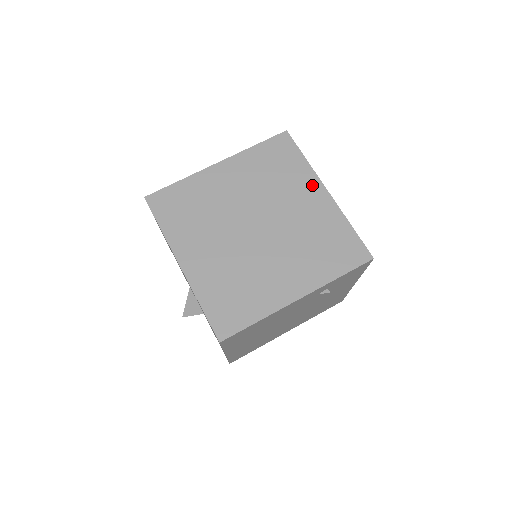
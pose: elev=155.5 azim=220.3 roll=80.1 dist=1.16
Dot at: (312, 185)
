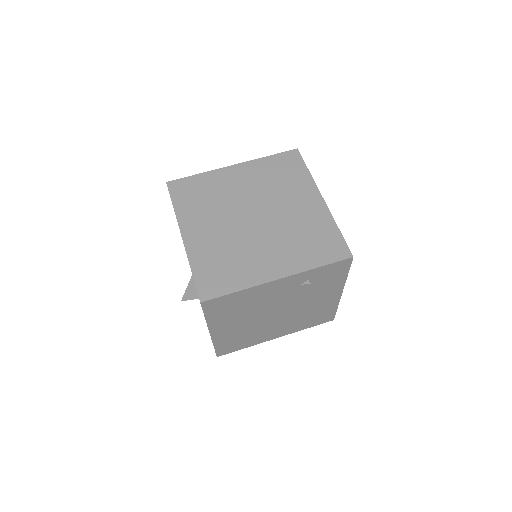
Dot at: (310, 192)
